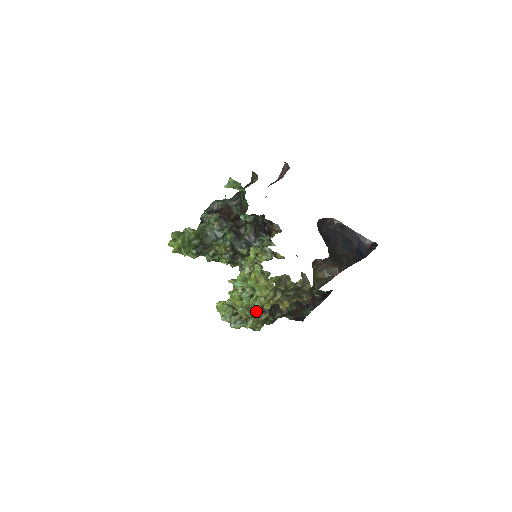
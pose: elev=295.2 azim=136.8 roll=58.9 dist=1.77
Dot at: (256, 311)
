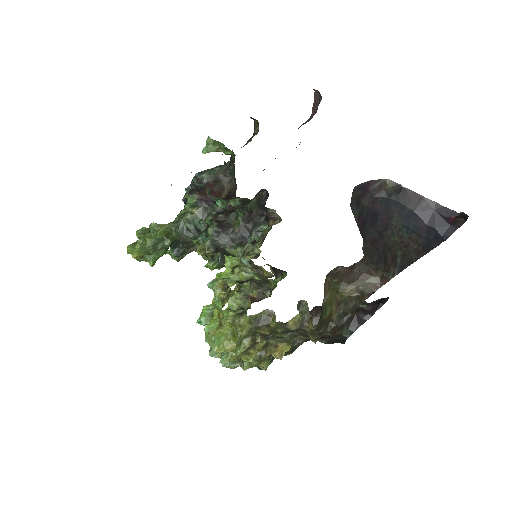
Dot at: occluded
